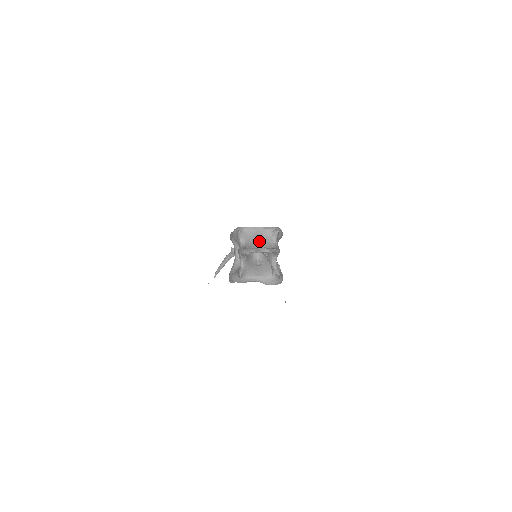
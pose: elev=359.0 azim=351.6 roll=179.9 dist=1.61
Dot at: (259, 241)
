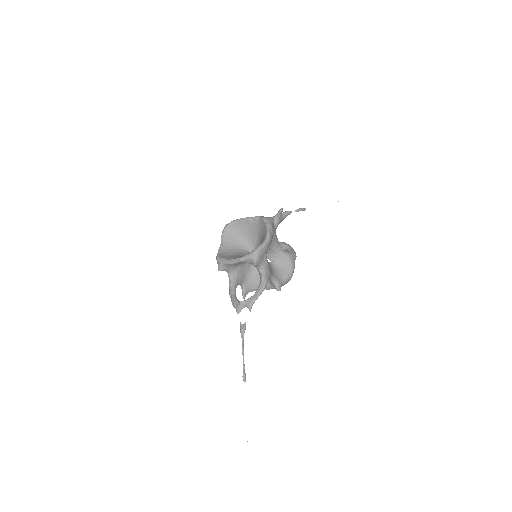
Dot at: occluded
